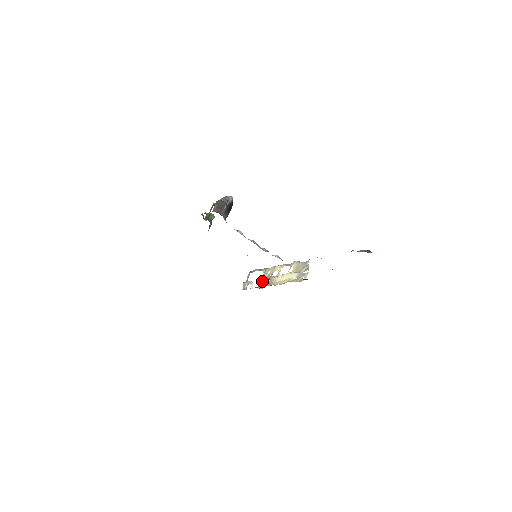
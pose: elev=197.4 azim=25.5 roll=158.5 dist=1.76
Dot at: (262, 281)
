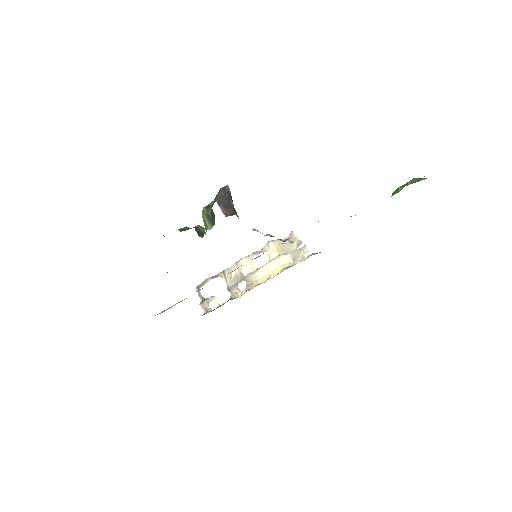
Dot at: (233, 288)
